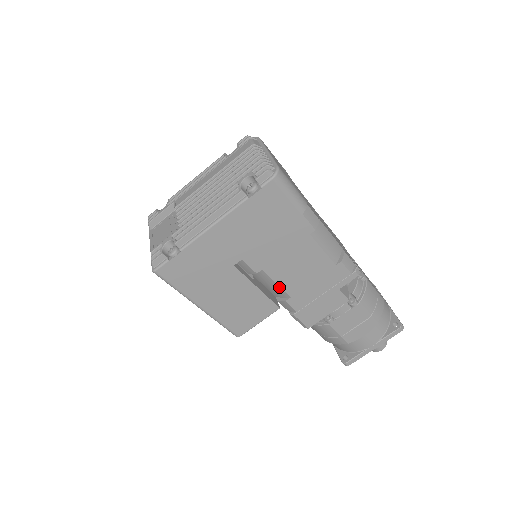
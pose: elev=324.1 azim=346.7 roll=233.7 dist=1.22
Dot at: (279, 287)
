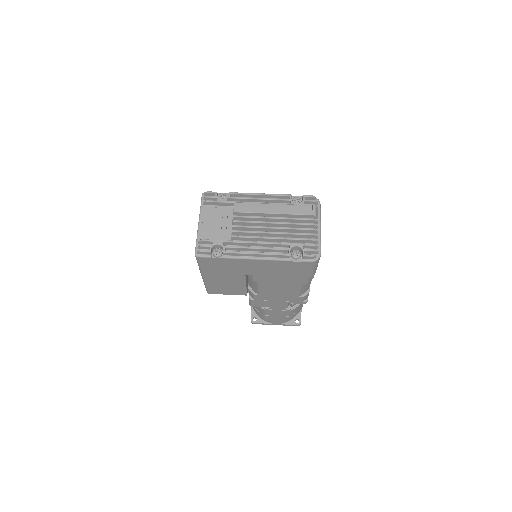
Dot at: (258, 289)
